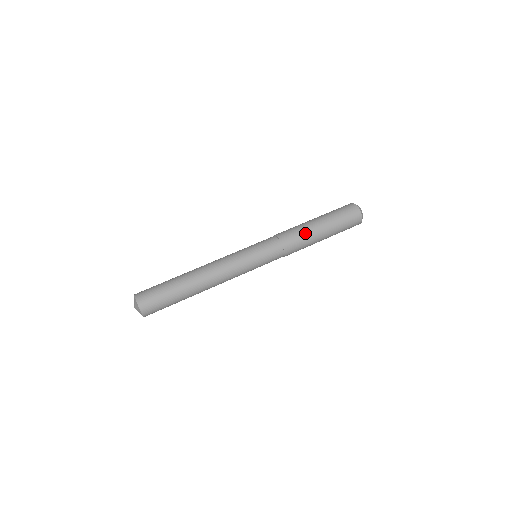
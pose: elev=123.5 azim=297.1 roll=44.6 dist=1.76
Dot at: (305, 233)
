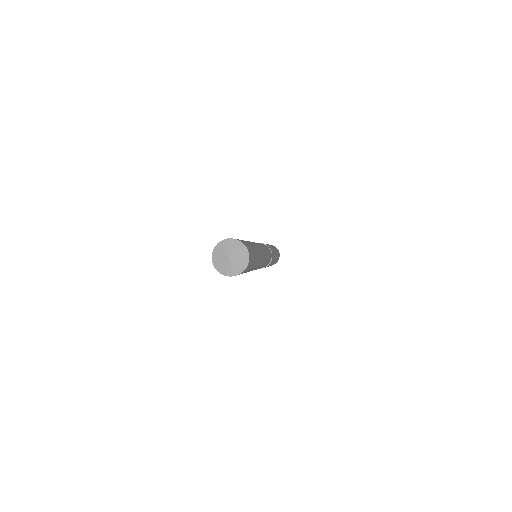
Dot at: occluded
